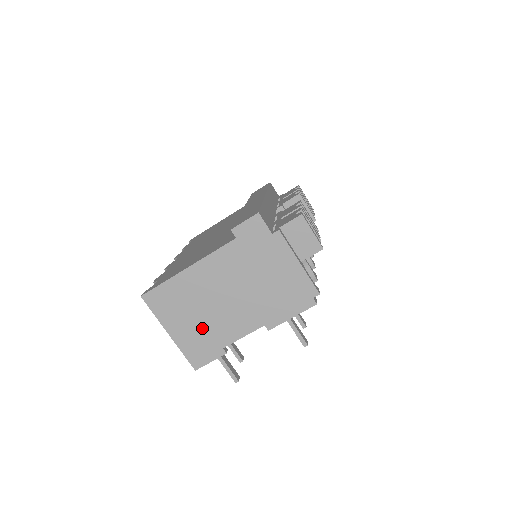
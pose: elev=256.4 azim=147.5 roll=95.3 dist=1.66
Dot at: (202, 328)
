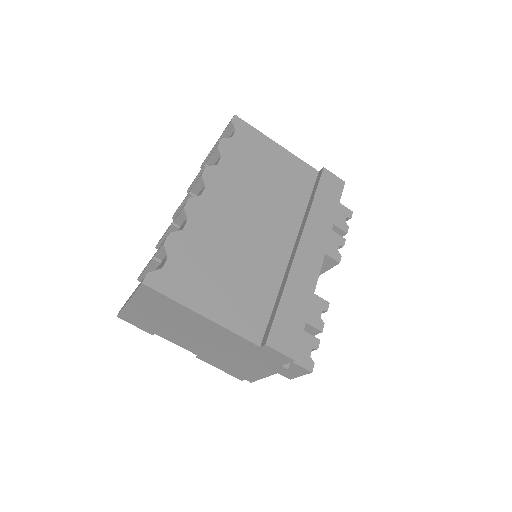
Dot at: (158, 323)
